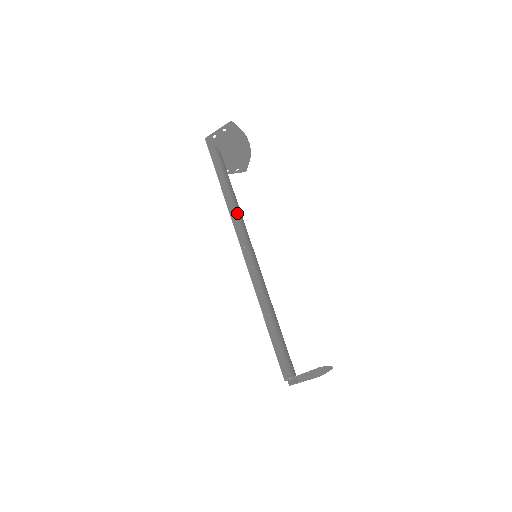
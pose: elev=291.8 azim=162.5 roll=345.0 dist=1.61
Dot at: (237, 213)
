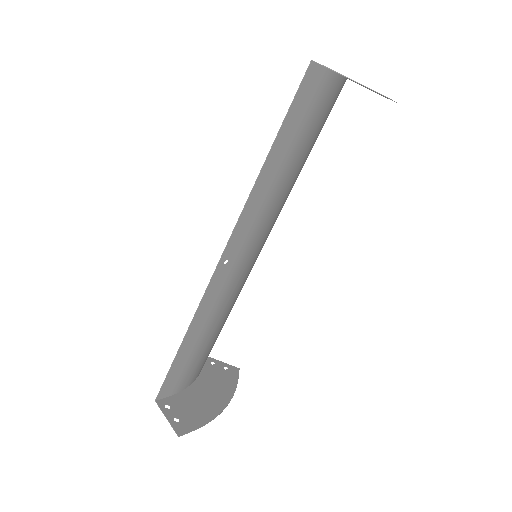
Dot at: (265, 206)
